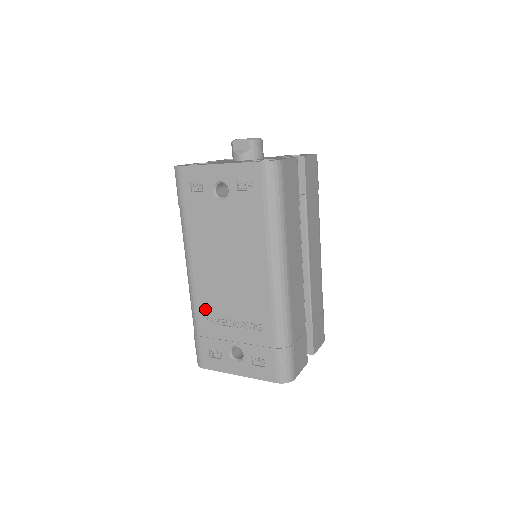
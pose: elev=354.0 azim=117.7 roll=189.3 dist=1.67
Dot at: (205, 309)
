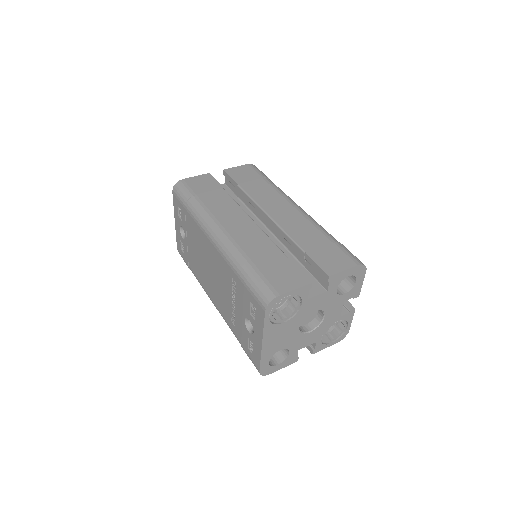
Dot at: (228, 317)
